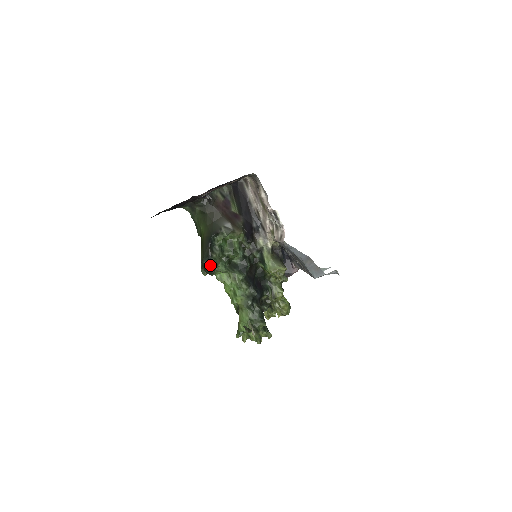
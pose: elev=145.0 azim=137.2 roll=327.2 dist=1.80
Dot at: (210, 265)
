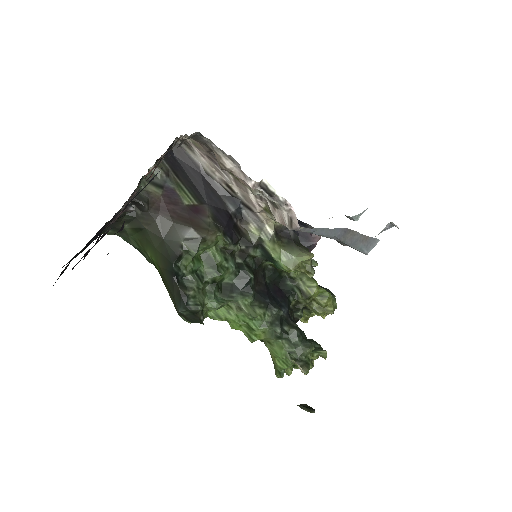
Dot at: (192, 311)
